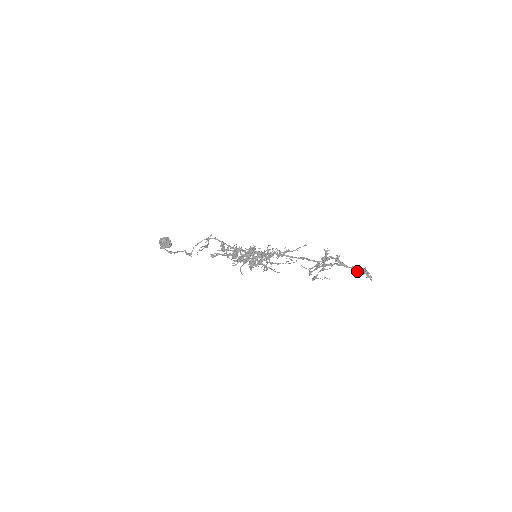
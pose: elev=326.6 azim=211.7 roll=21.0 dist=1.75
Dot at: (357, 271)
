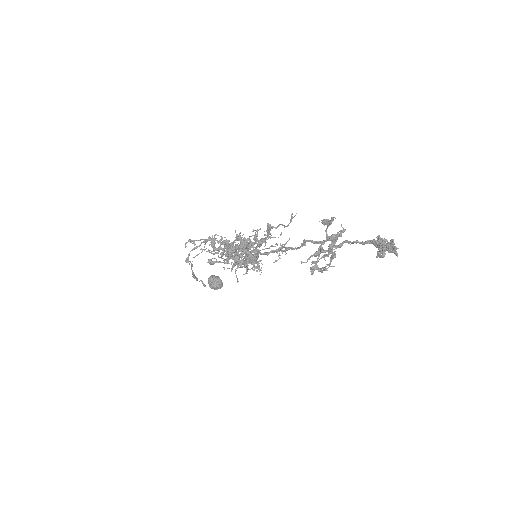
Dot at: (378, 247)
